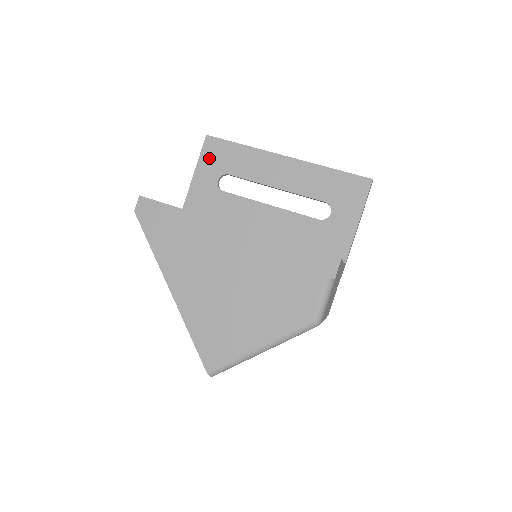
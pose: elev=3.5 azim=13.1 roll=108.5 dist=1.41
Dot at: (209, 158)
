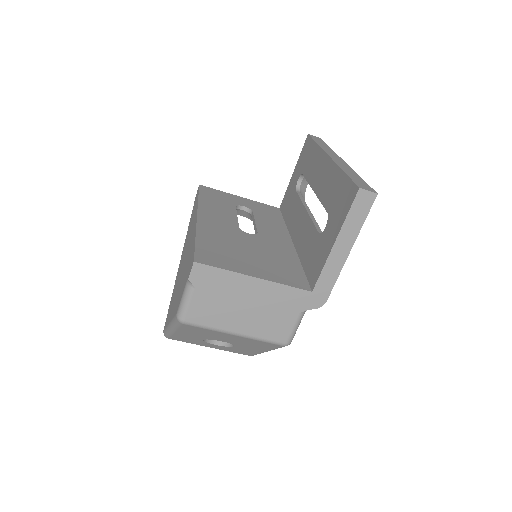
Dot at: (302, 157)
